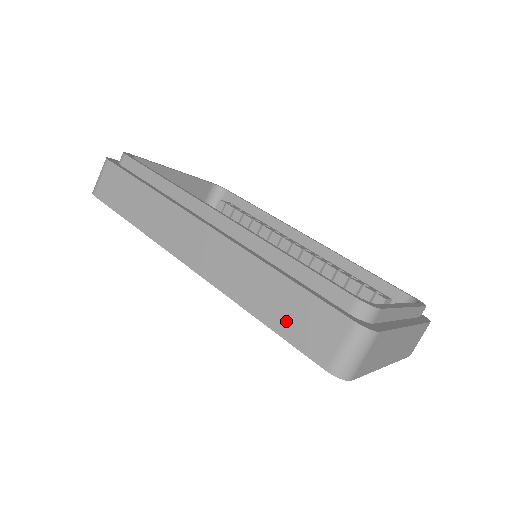
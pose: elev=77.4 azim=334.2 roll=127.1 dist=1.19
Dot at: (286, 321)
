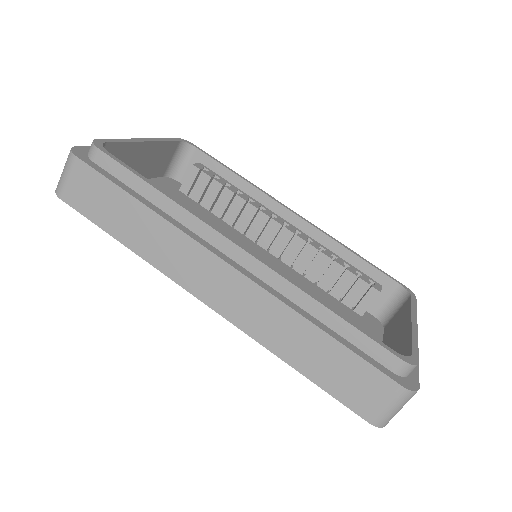
Dot at: (328, 376)
